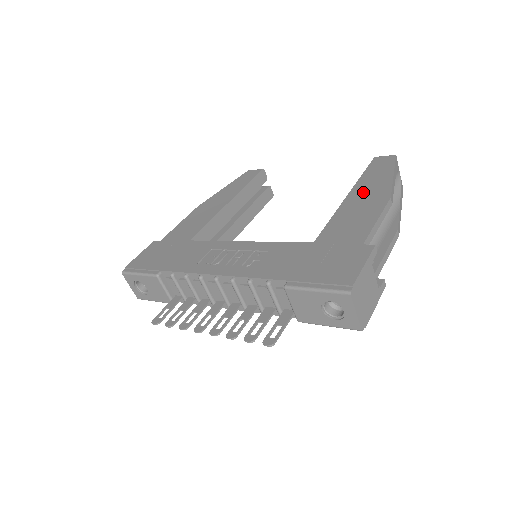
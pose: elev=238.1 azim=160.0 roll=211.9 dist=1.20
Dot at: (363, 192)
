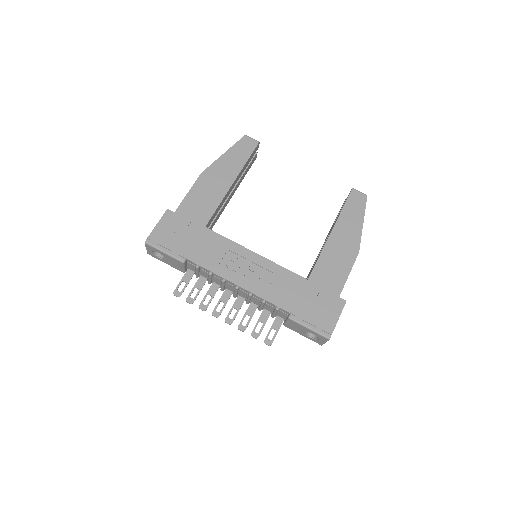
Dot at: (342, 235)
